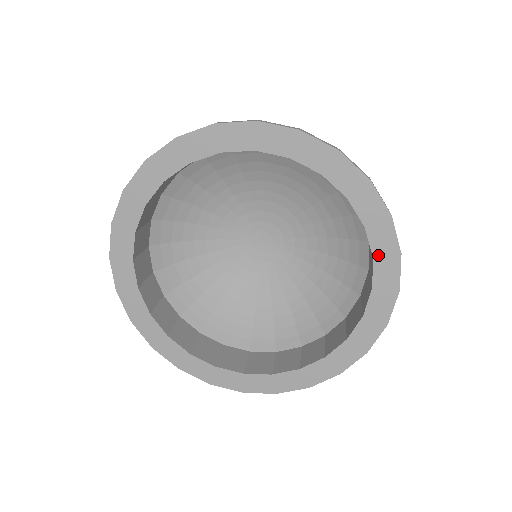
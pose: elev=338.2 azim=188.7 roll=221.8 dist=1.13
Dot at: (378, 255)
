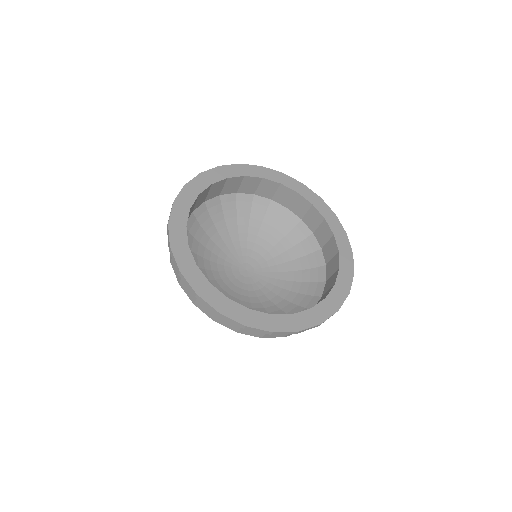
Dot at: (298, 190)
